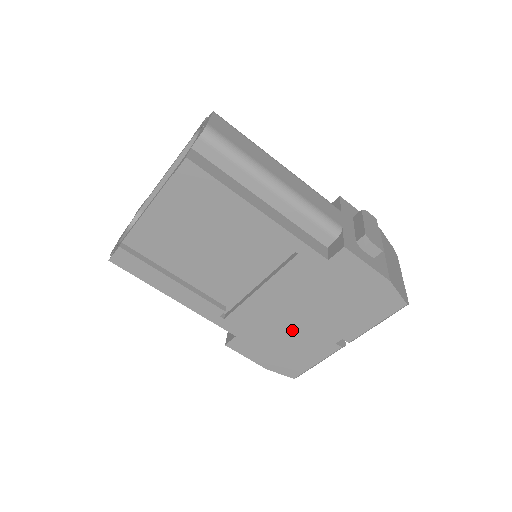
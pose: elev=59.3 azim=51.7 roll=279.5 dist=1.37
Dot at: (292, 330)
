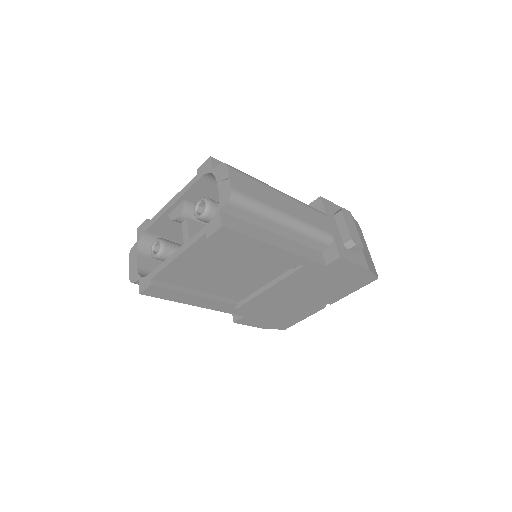
Dot at: (289, 306)
